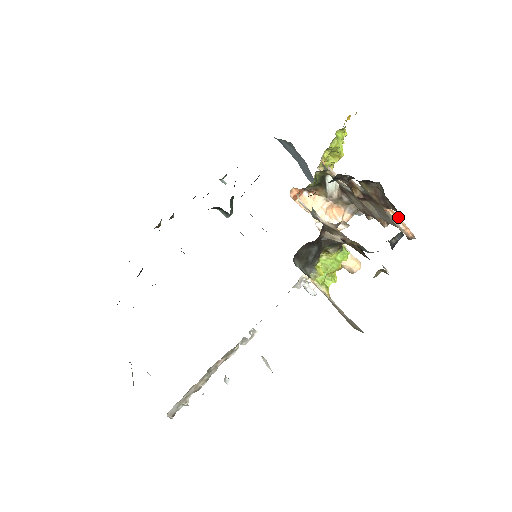
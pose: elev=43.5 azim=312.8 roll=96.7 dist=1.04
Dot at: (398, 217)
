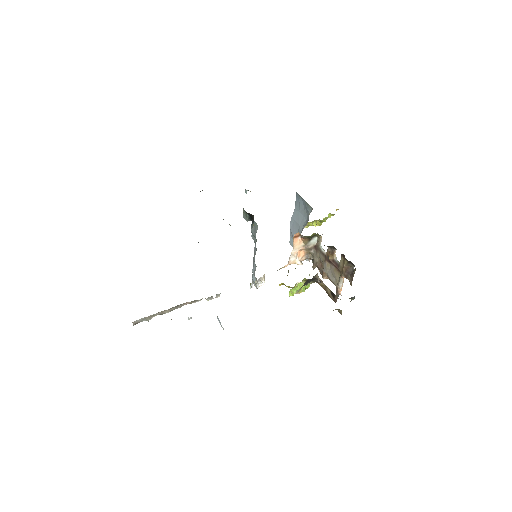
Dot at: (343, 282)
